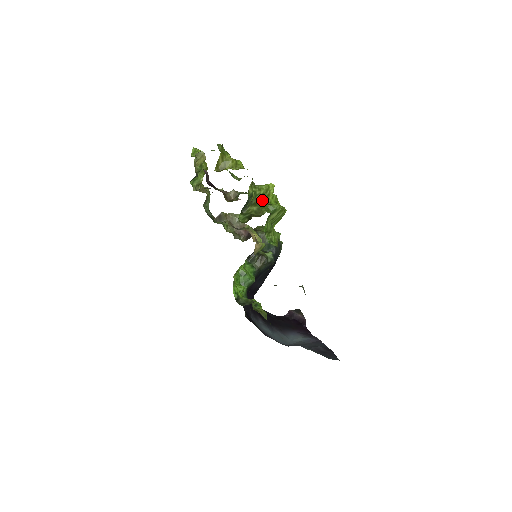
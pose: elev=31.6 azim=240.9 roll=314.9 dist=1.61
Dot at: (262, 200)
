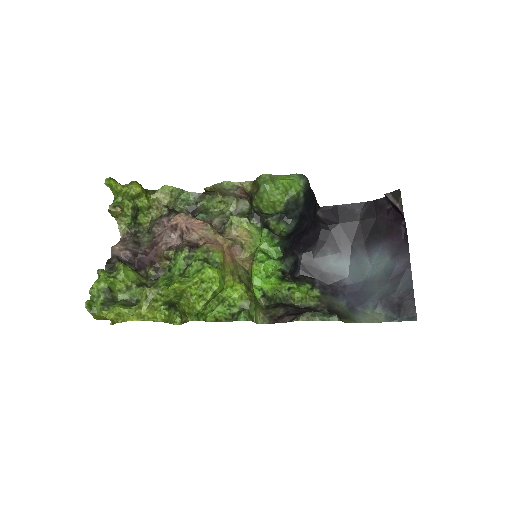
Dot at: (182, 296)
